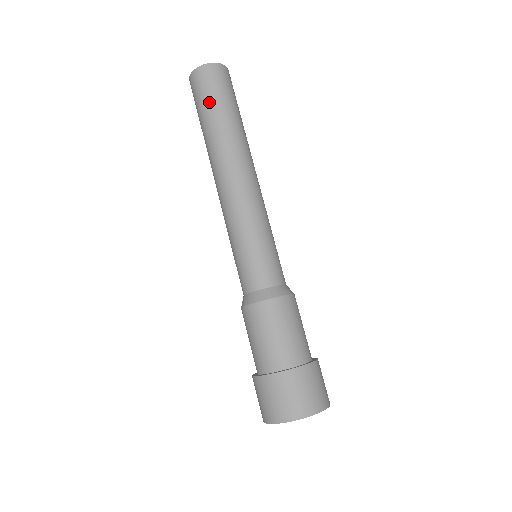
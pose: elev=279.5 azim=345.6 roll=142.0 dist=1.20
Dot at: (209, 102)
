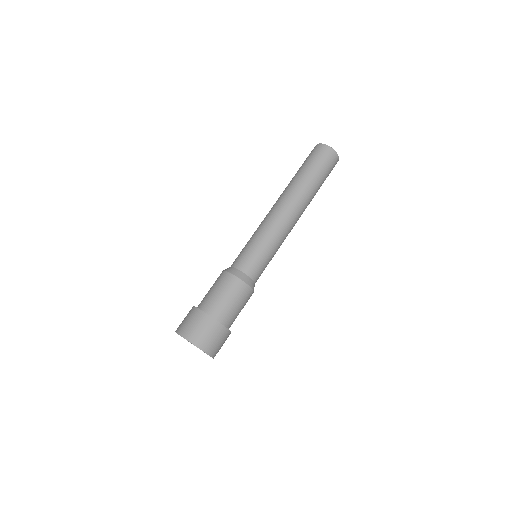
Dot at: (312, 165)
